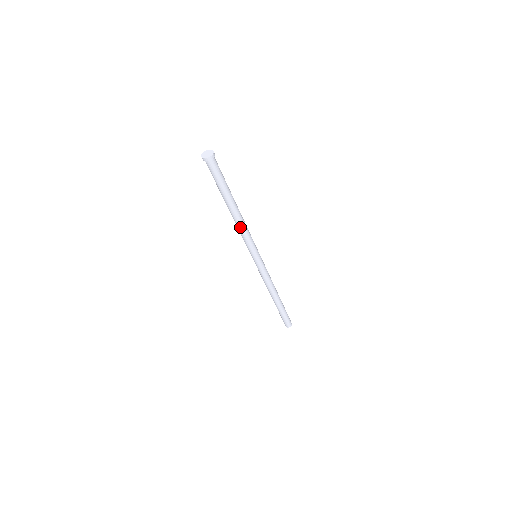
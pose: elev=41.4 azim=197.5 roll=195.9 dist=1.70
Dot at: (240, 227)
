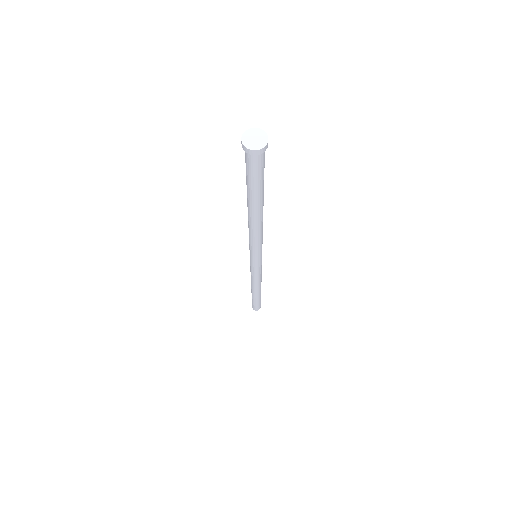
Dot at: (259, 232)
